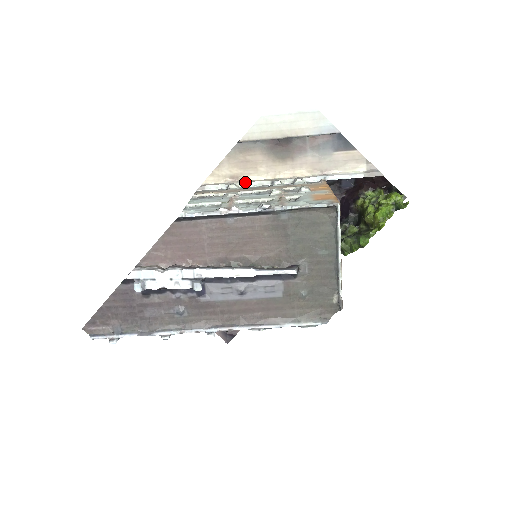
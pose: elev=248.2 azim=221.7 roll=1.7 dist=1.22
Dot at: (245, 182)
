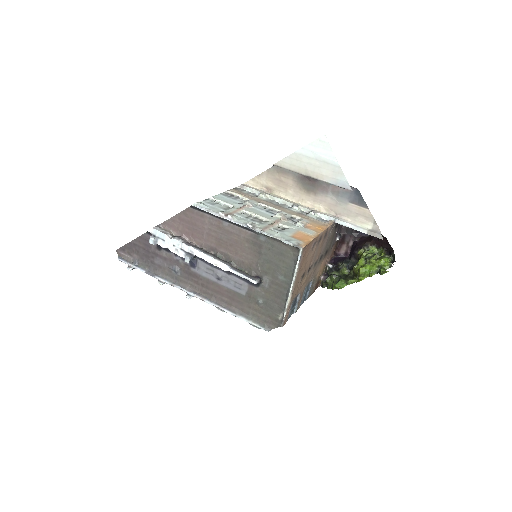
Dot at: (274, 196)
